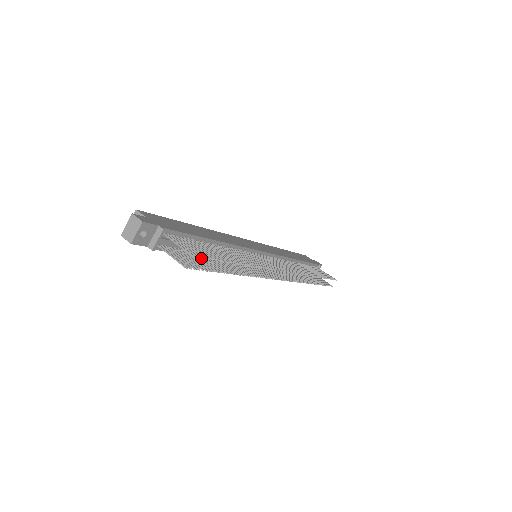
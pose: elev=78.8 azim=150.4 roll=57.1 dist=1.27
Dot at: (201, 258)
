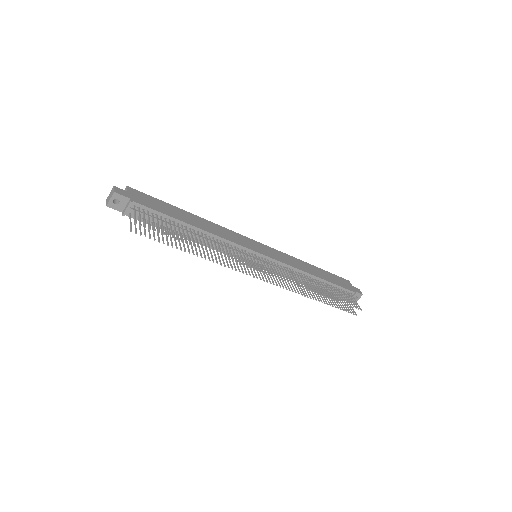
Dot at: (145, 227)
